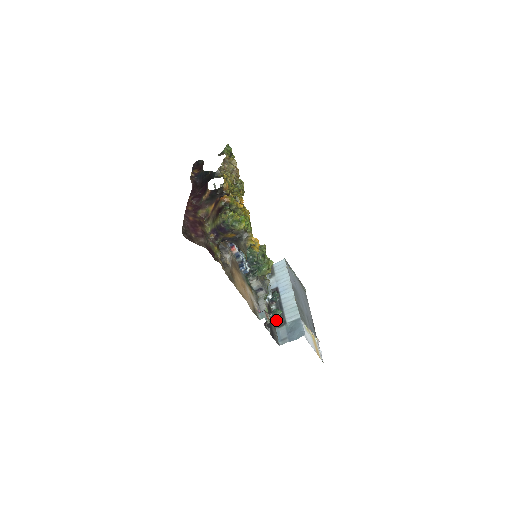
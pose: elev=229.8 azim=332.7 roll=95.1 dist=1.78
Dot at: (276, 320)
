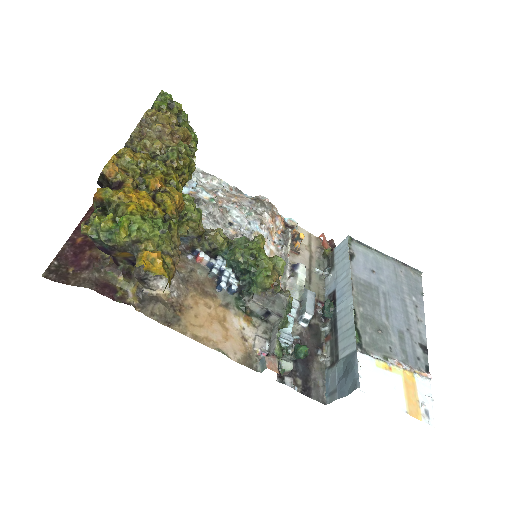
Dot at: (327, 353)
